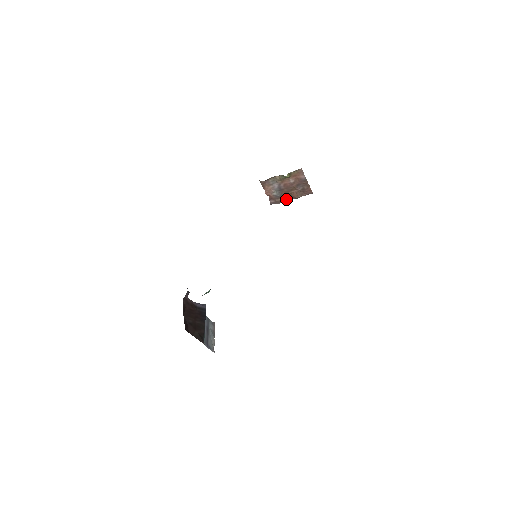
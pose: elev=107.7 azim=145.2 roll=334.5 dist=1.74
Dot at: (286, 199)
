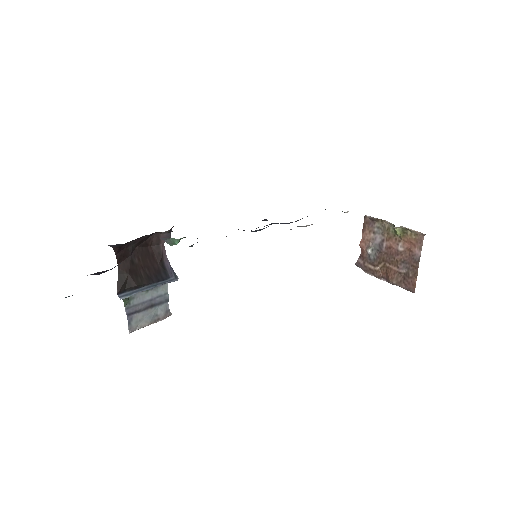
Dot at: (377, 272)
